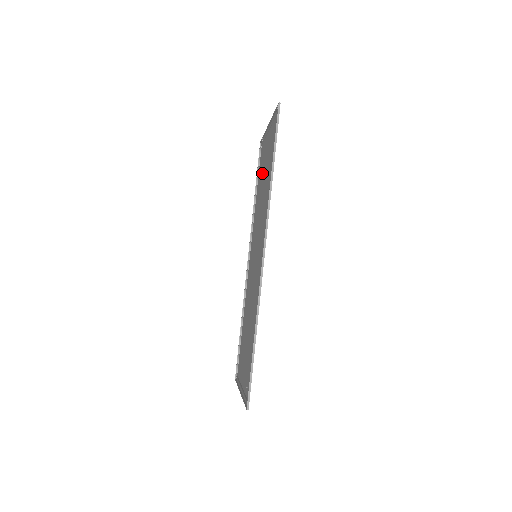
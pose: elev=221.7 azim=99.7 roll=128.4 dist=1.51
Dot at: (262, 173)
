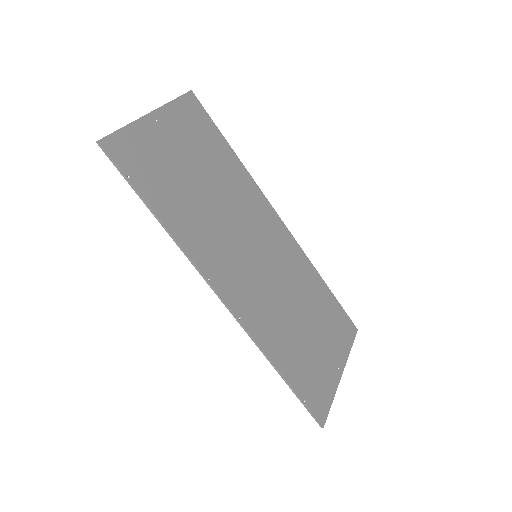
Dot at: (200, 156)
